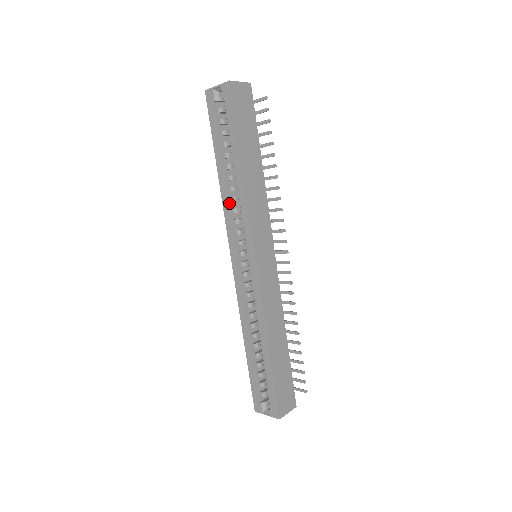
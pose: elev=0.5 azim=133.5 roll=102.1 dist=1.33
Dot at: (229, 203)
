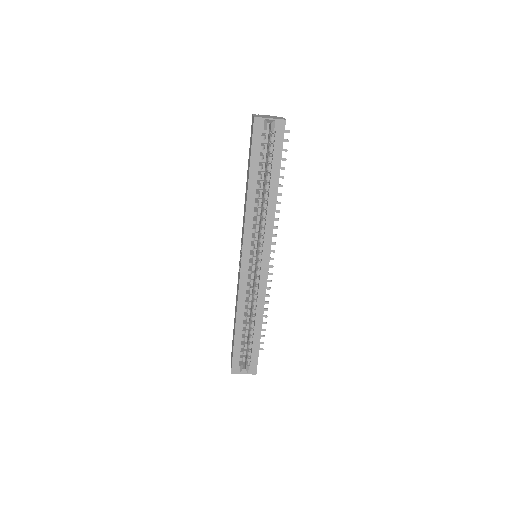
Dot at: (253, 216)
